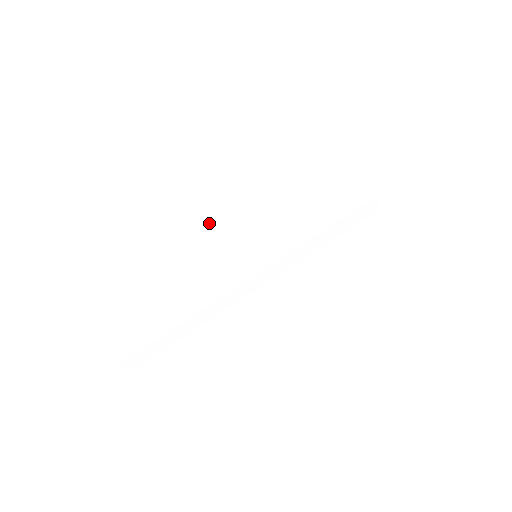
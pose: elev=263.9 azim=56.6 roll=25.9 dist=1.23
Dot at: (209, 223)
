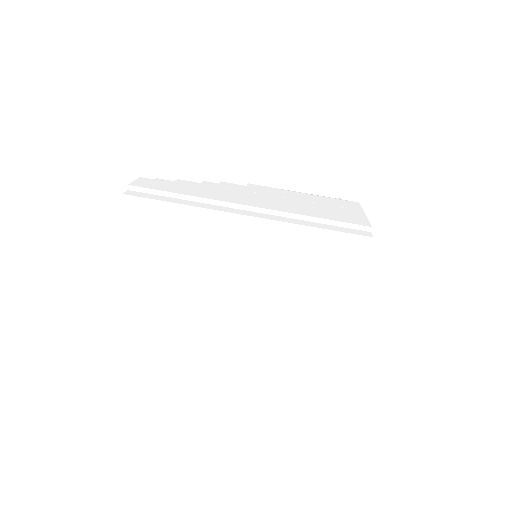
Dot at: (253, 194)
